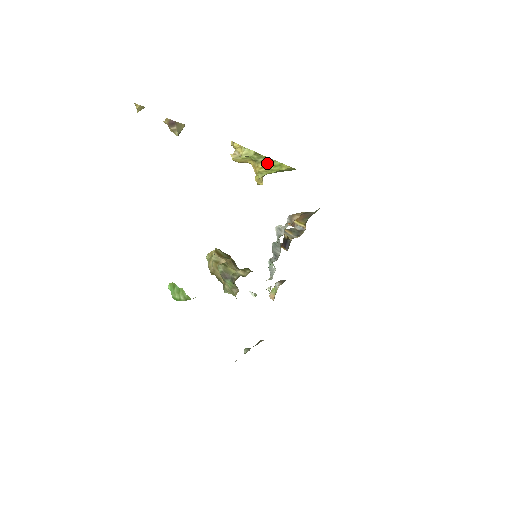
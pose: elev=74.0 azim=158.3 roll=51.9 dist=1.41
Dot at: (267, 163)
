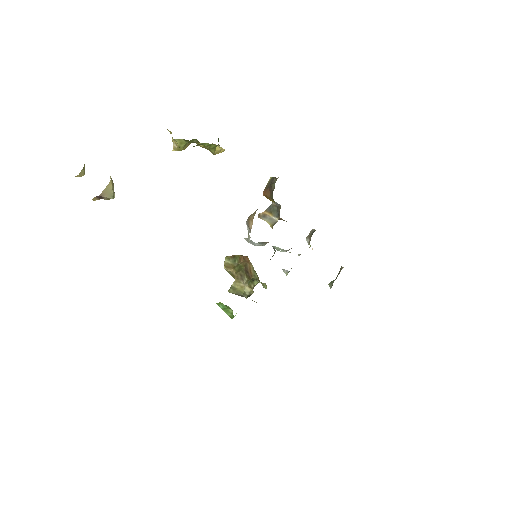
Dot at: occluded
